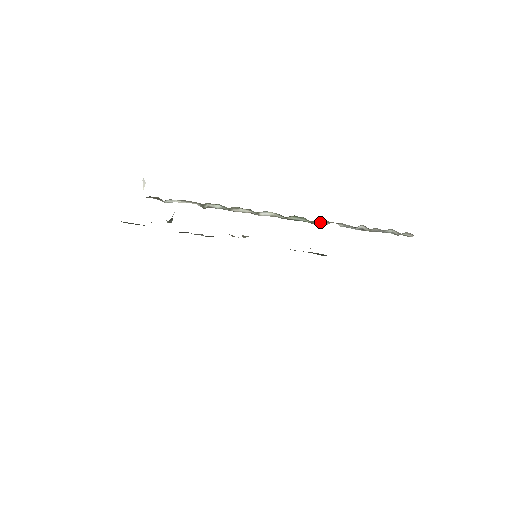
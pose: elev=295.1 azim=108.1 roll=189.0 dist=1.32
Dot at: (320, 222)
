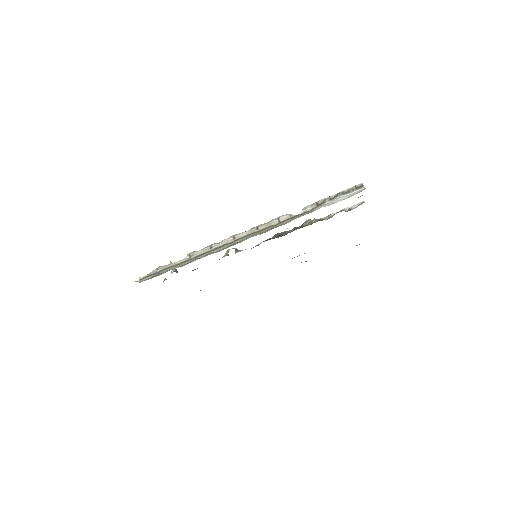
Dot at: (286, 218)
